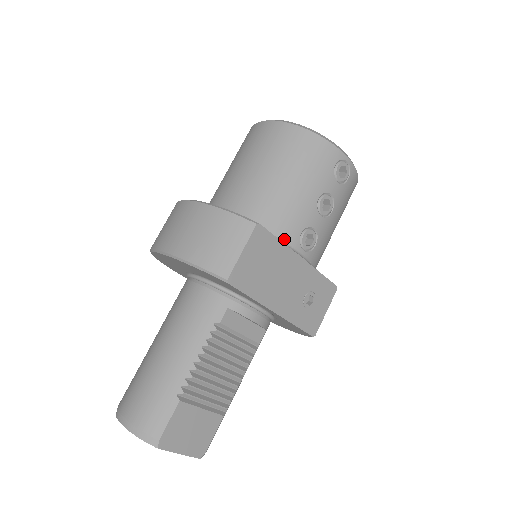
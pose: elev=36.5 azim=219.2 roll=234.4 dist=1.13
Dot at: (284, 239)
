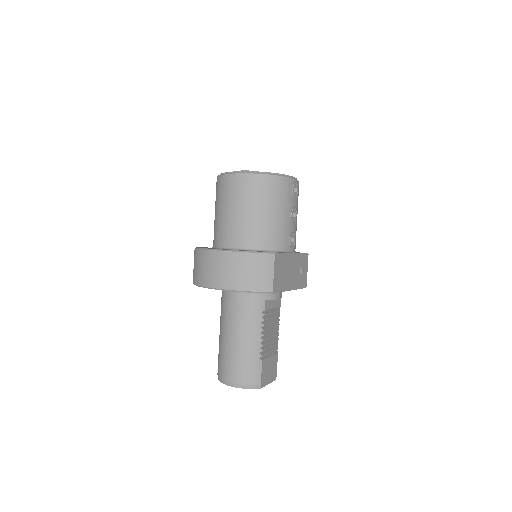
Dot at: (283, 249)
